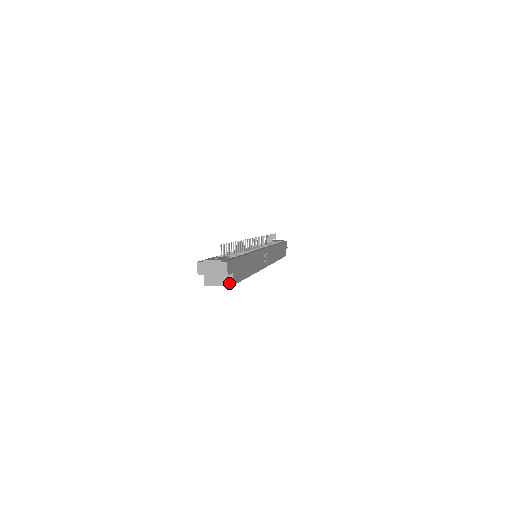
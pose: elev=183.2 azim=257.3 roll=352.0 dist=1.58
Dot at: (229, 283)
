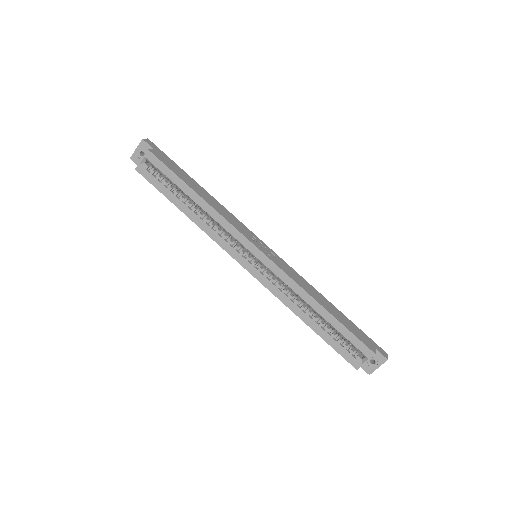
Dot at: (147, 152)
